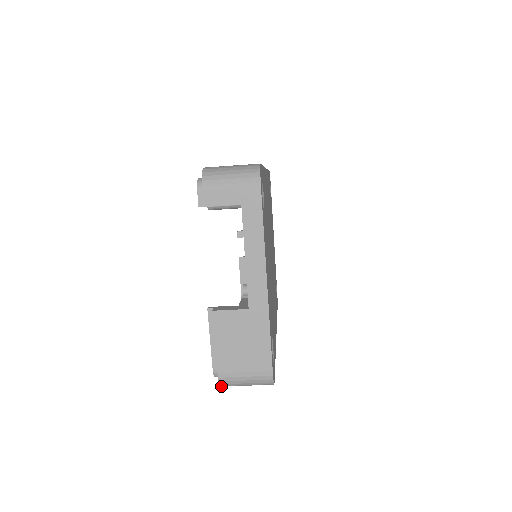
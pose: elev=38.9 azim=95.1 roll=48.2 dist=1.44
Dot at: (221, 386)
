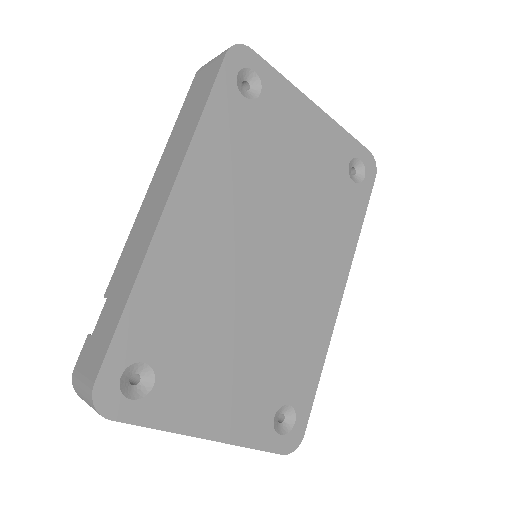
Dot at: occluded
